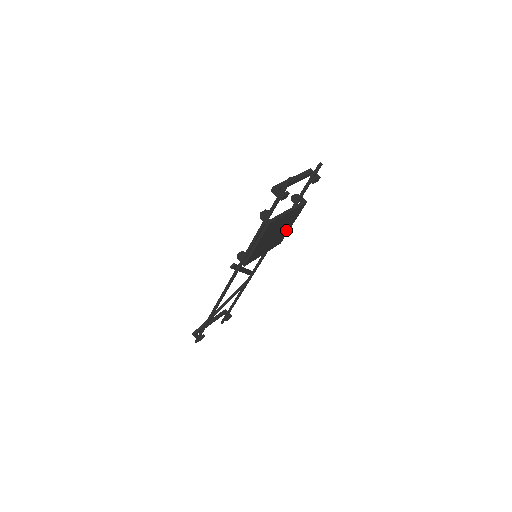
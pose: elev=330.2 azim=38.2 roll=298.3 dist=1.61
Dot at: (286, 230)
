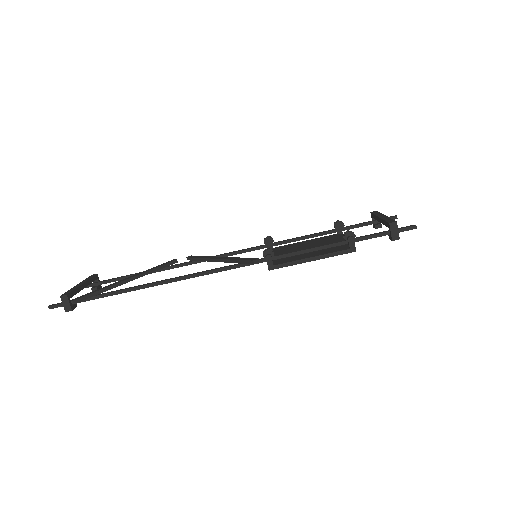
Dot at: occluded
